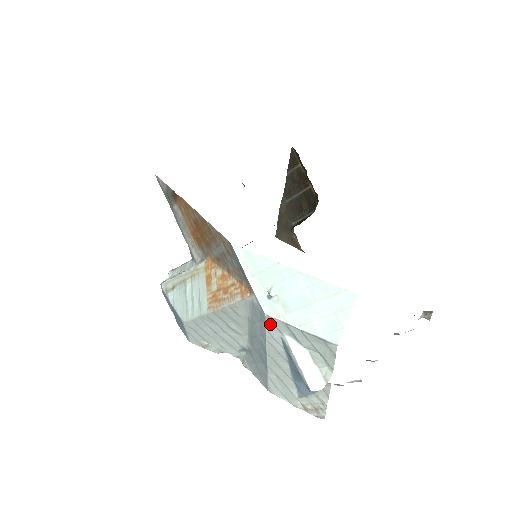
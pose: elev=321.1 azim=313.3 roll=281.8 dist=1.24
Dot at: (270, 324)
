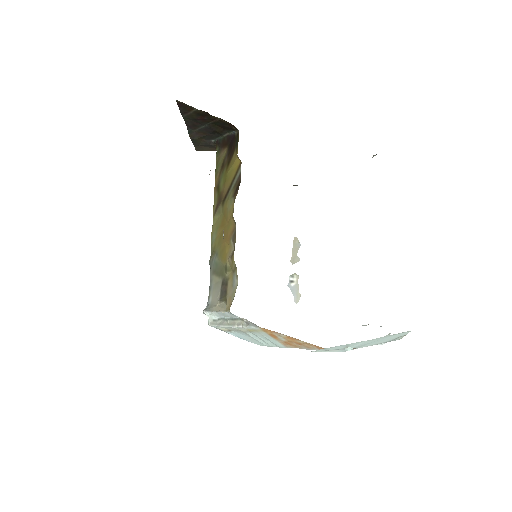
Dot at: occluded
